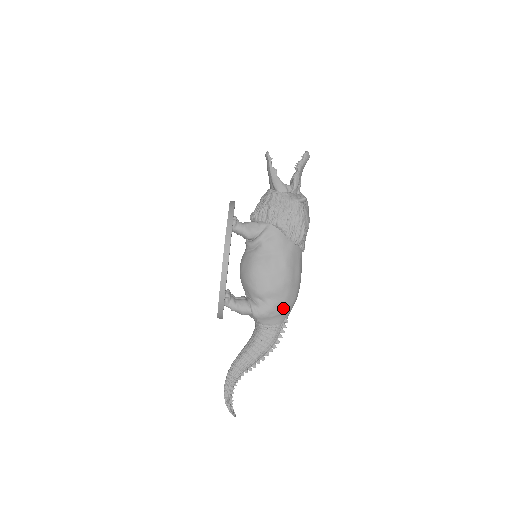
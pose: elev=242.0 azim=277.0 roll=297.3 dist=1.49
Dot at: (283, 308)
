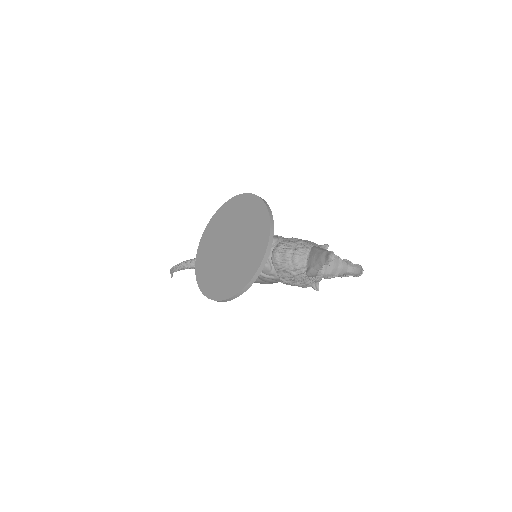
Dot at: occluded
